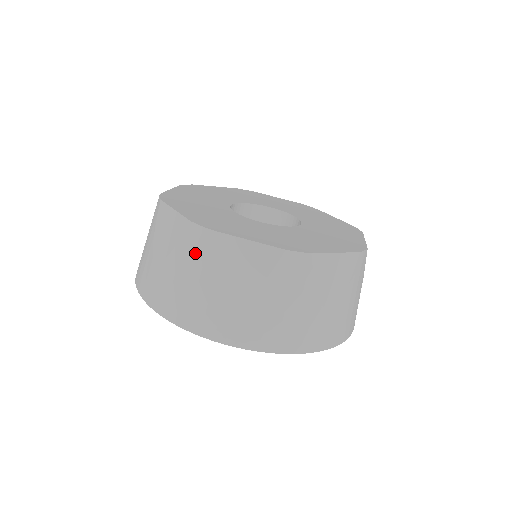
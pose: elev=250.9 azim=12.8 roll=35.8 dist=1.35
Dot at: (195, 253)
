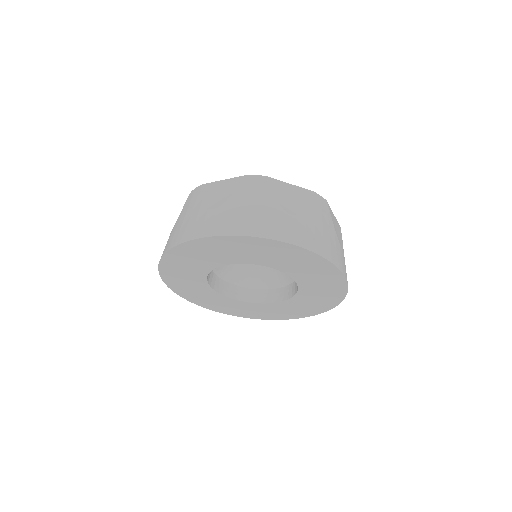
Dot at: (191, 202)
